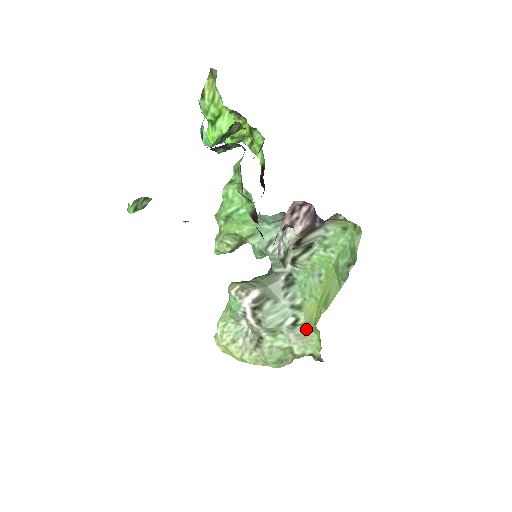
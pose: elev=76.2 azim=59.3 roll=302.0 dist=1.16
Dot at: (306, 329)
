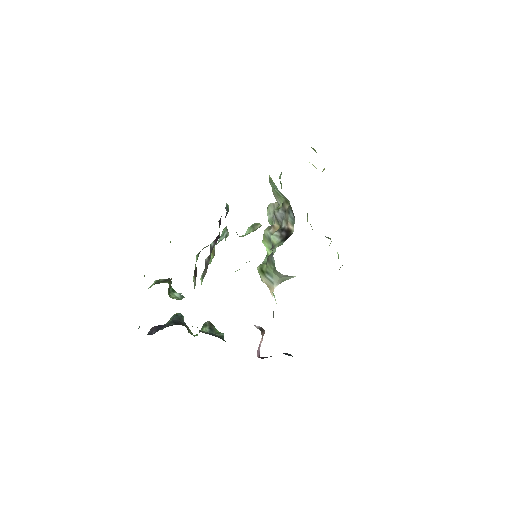
Dot at: occluded
